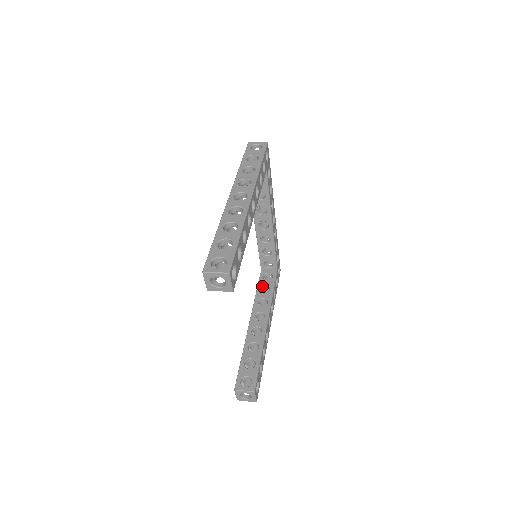
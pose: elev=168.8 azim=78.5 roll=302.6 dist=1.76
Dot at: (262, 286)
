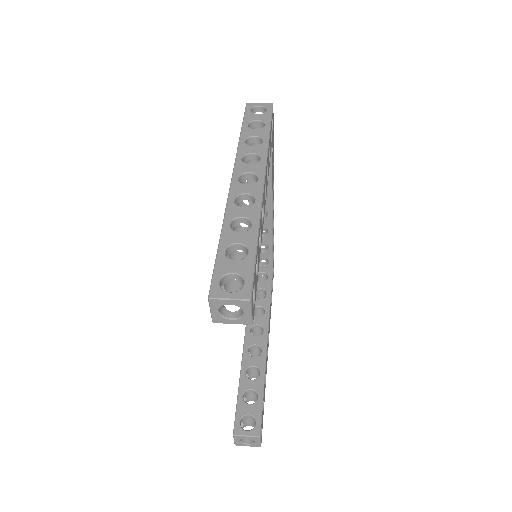
Dot at: occluded
